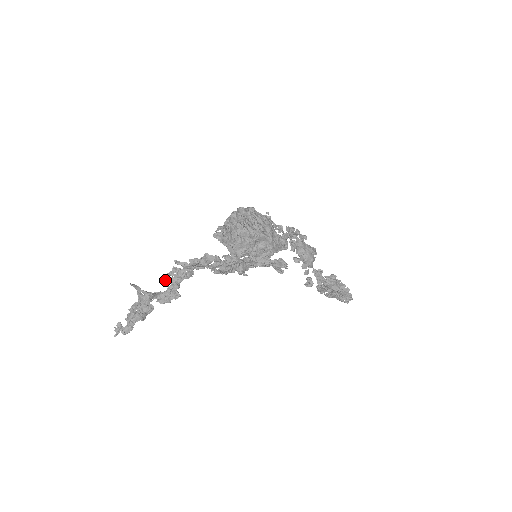
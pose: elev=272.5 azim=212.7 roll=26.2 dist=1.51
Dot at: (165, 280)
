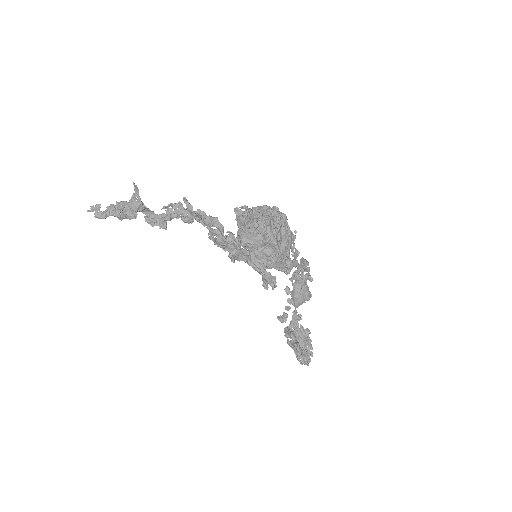
Dot at: (164, 206)
